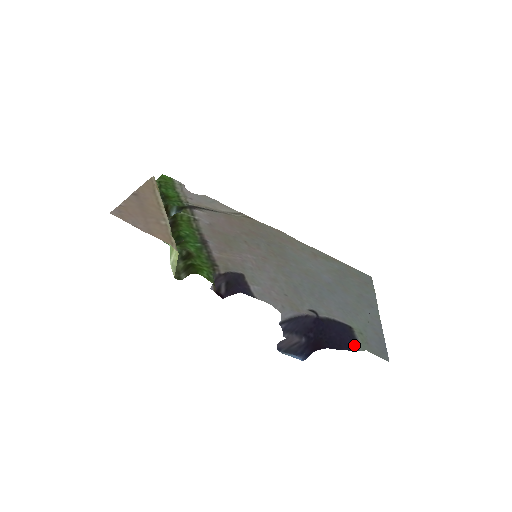
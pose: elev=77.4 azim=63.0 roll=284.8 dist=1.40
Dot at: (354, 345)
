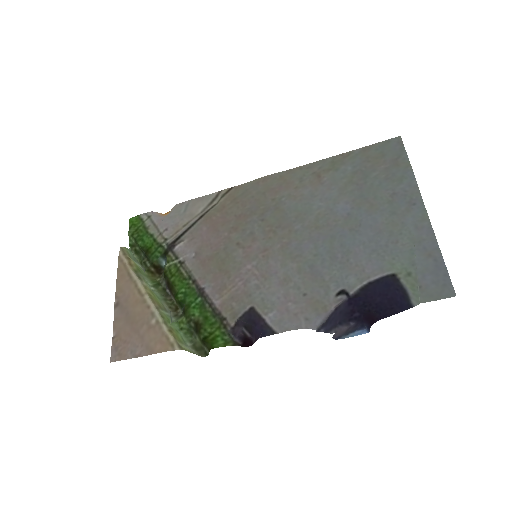
Dot at: (406, 300)
